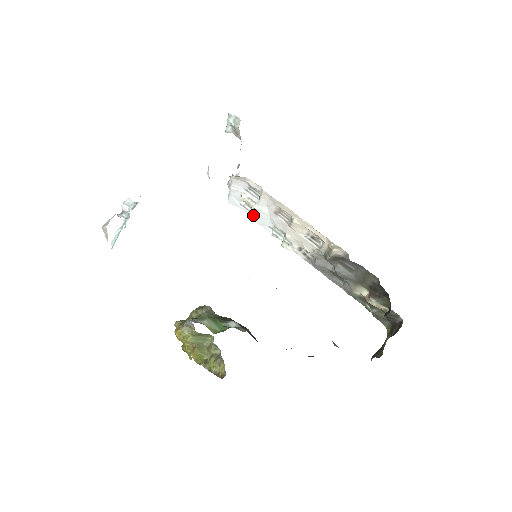
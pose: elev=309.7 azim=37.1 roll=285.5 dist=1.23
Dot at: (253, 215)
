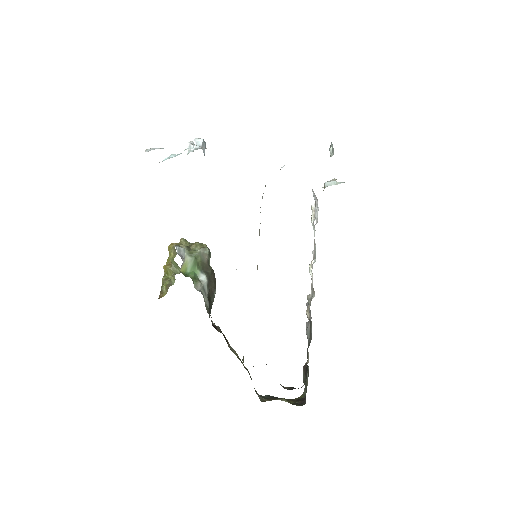
Dot at: (316, 223)
